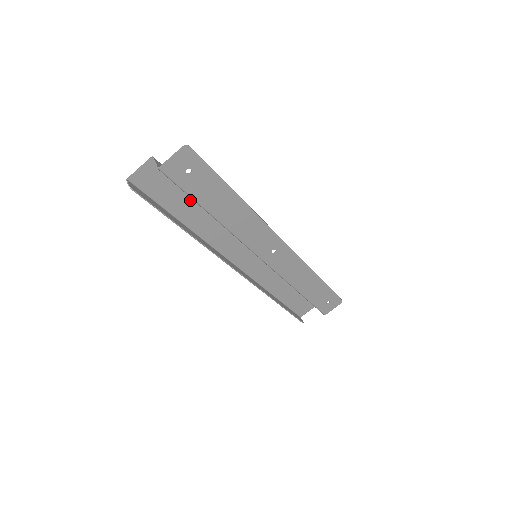
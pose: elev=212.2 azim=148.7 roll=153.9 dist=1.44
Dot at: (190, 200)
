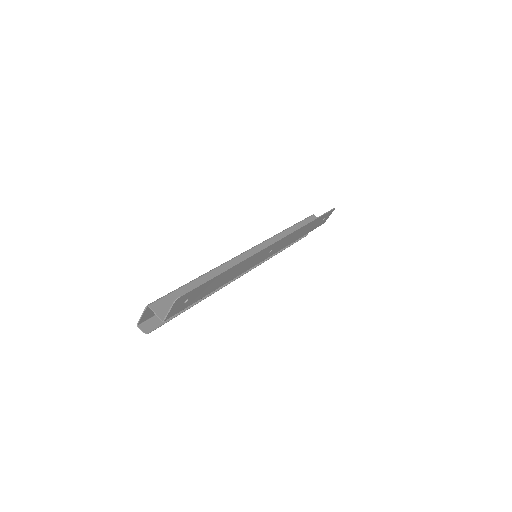
Dot at: occluded
